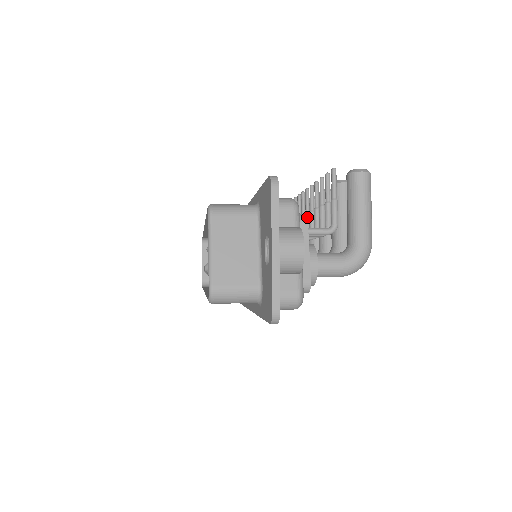
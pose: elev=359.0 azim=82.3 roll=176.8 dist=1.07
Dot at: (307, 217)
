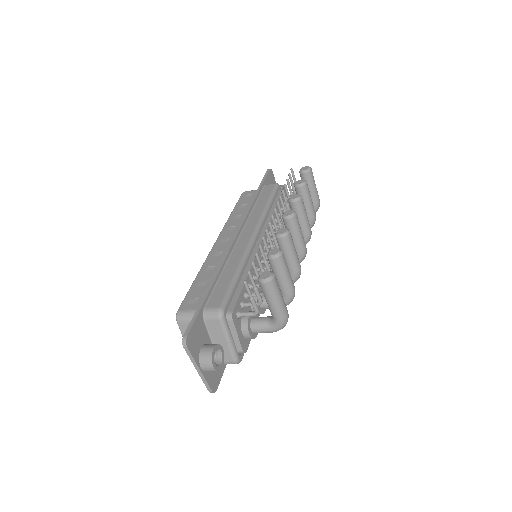
Dot at: occluded
